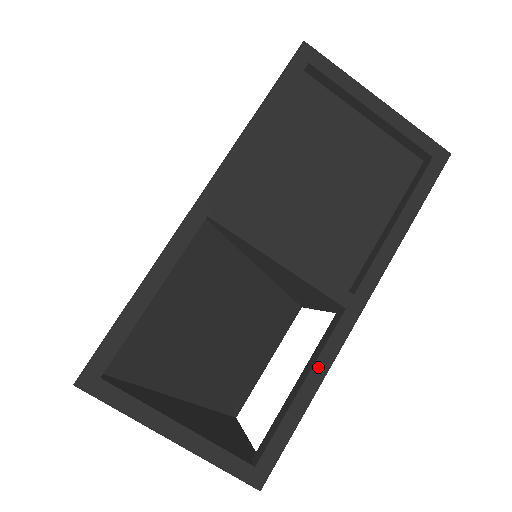
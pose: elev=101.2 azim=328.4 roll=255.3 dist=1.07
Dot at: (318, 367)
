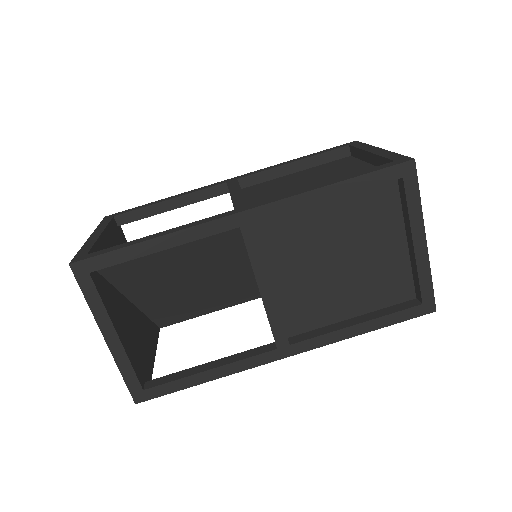
Dot at: (229, 367)
